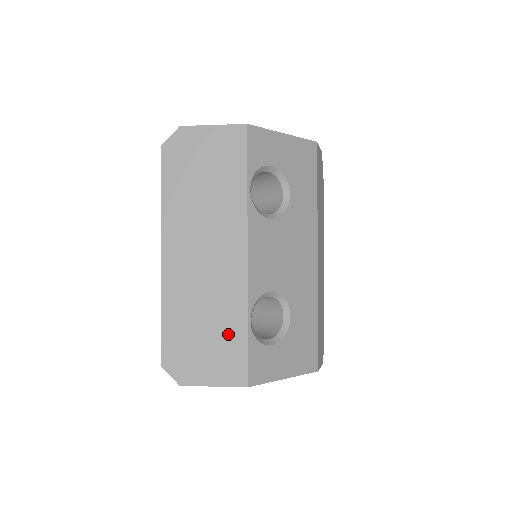
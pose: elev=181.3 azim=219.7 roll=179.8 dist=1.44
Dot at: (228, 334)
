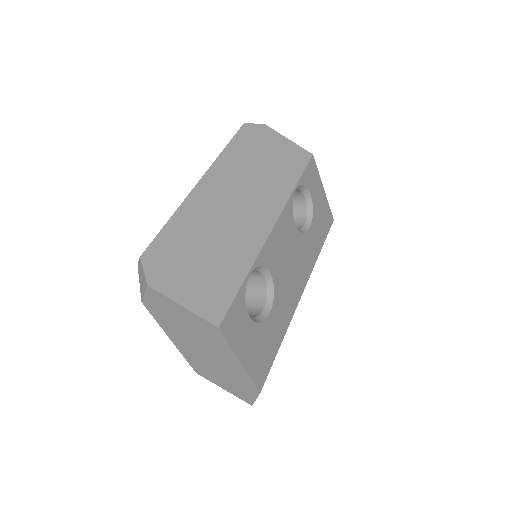
Dot at: (225, 271)
